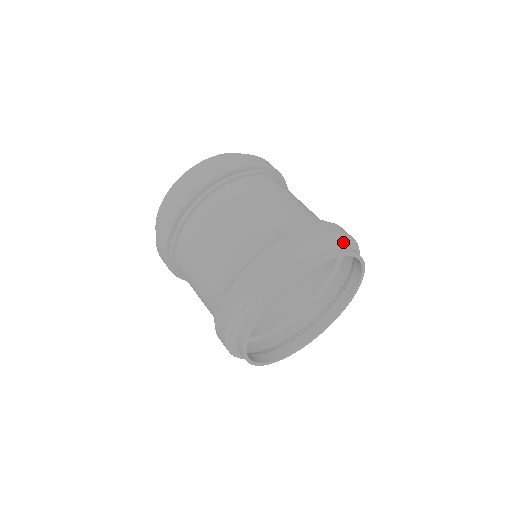
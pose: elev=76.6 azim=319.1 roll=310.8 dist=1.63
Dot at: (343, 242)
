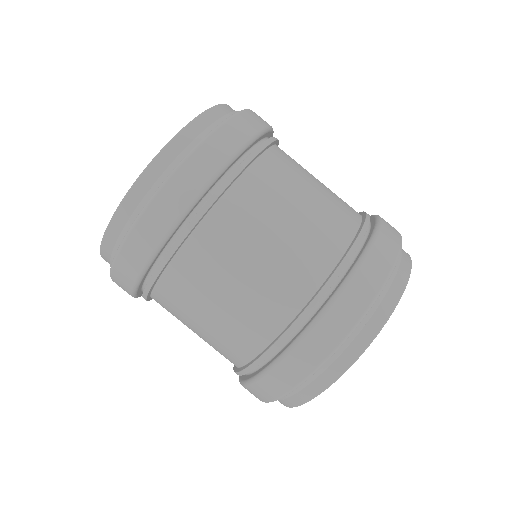
Dot at: (401, 249)
